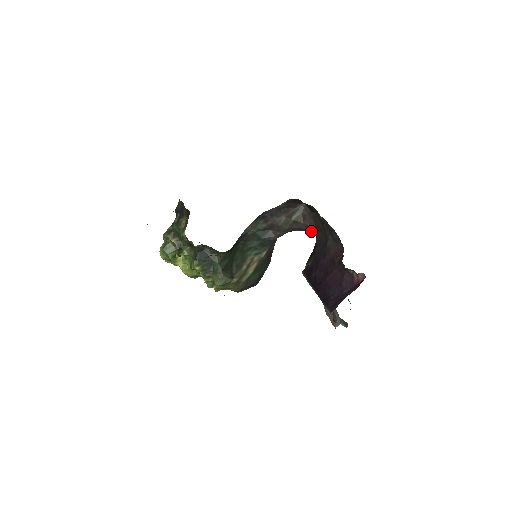
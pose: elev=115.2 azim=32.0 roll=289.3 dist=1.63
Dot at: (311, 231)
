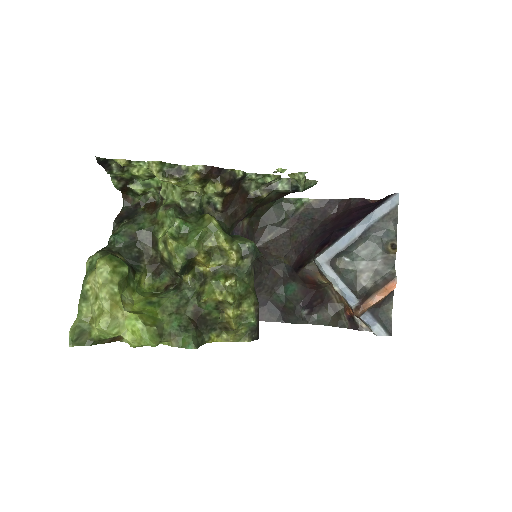
Dot at: (278, 265)
